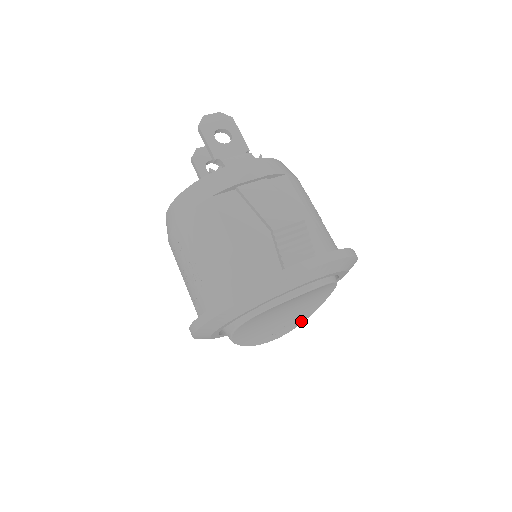
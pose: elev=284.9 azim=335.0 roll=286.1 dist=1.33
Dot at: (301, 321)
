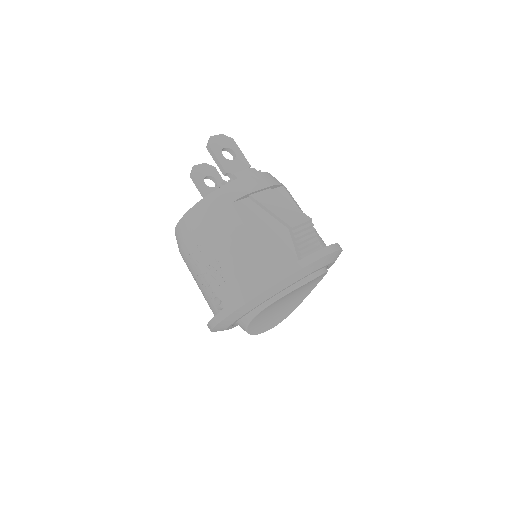
Dot at: (291, 311)
